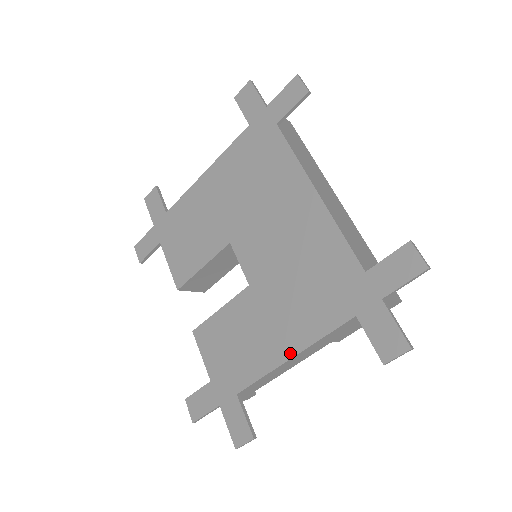
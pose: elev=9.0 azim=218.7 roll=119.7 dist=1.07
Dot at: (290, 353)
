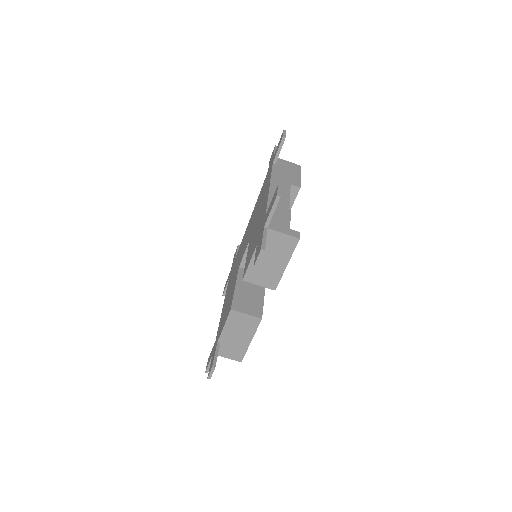
Dot at: (268, 189)
